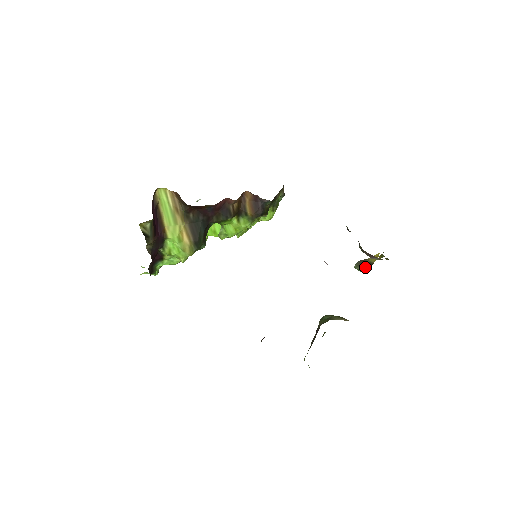
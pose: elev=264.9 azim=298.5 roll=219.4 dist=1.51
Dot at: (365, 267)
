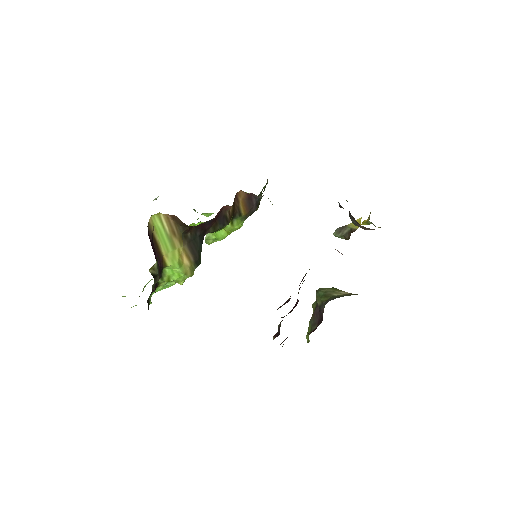
Dot at: (346, 234)
